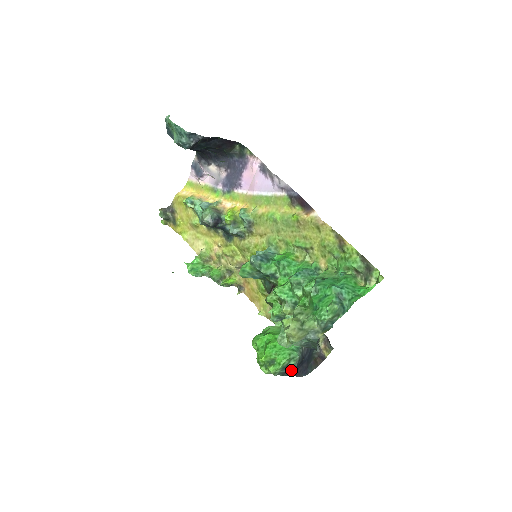
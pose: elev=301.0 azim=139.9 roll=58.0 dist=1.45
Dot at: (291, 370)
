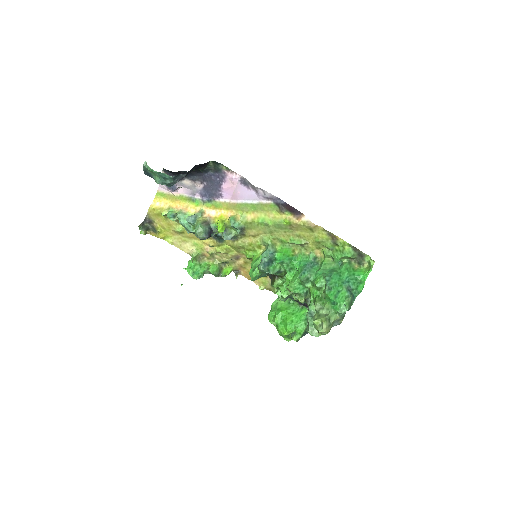
Dot at: occluded
